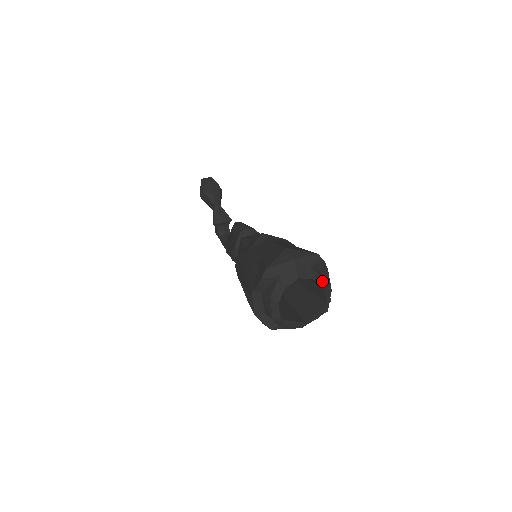
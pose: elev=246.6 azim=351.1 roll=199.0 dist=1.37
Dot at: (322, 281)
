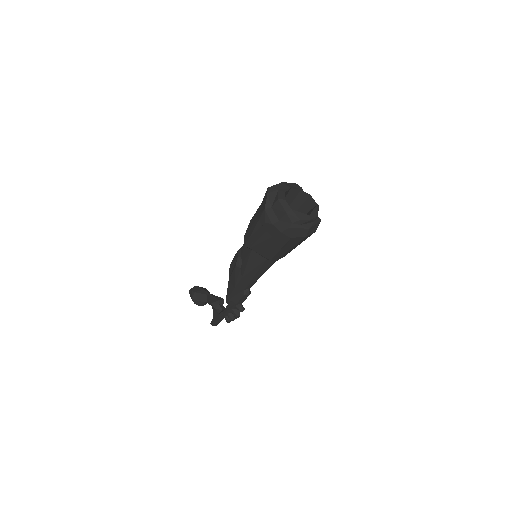
Dot at: (307, 193)
